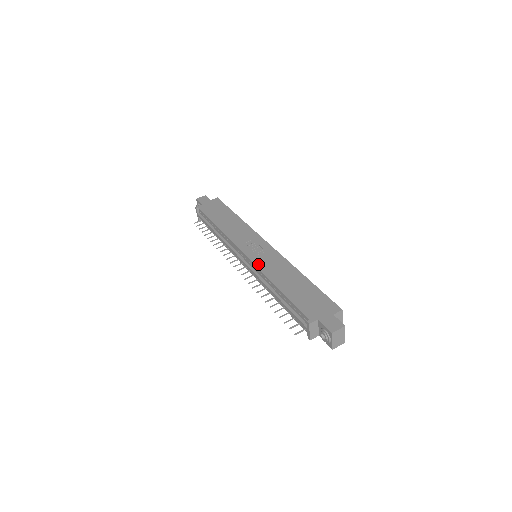
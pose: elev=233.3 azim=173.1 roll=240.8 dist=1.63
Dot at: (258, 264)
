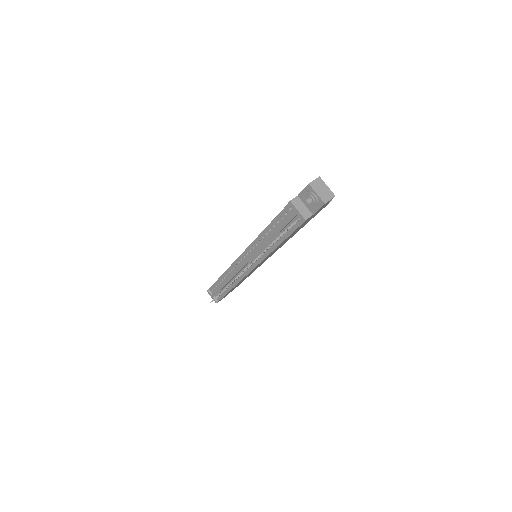
Dot at: occluded
